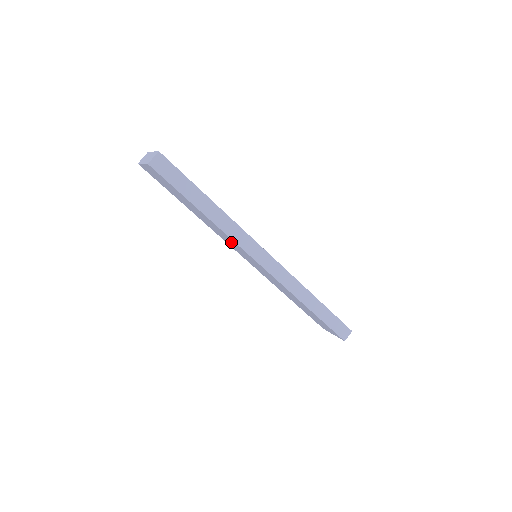
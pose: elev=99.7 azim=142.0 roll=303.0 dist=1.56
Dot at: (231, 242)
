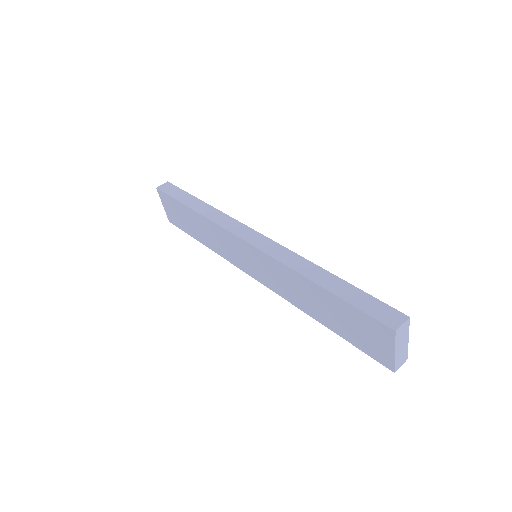
Dot at: (225, 241)
